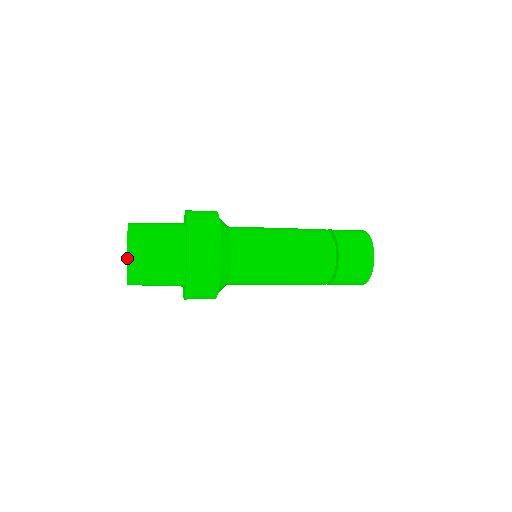
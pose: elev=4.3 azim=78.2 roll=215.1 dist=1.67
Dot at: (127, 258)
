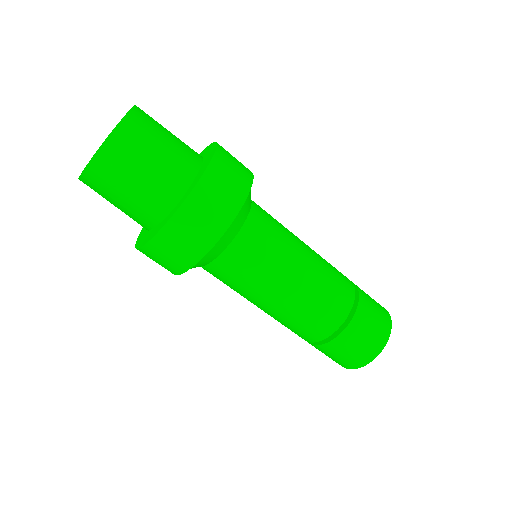
Dot at: (127, 114)
